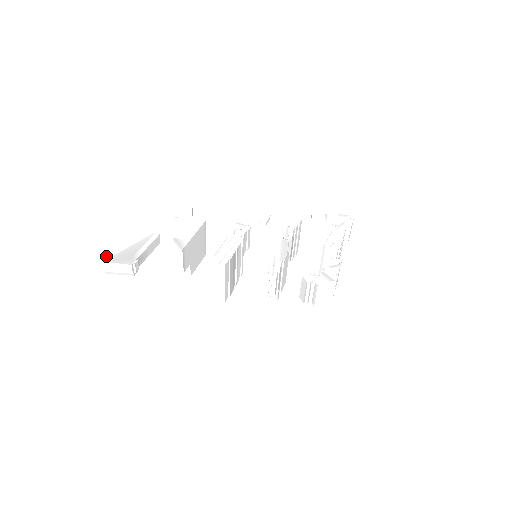
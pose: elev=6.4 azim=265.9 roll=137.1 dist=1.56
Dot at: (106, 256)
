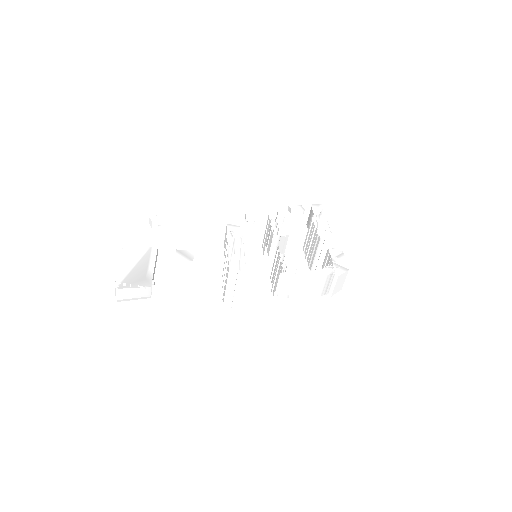
Dot at: (115, 282)
